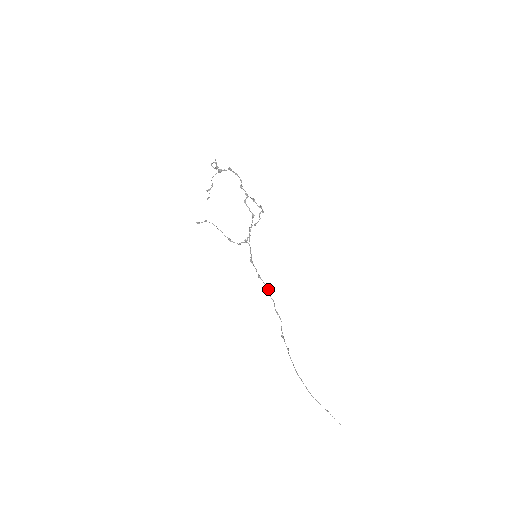
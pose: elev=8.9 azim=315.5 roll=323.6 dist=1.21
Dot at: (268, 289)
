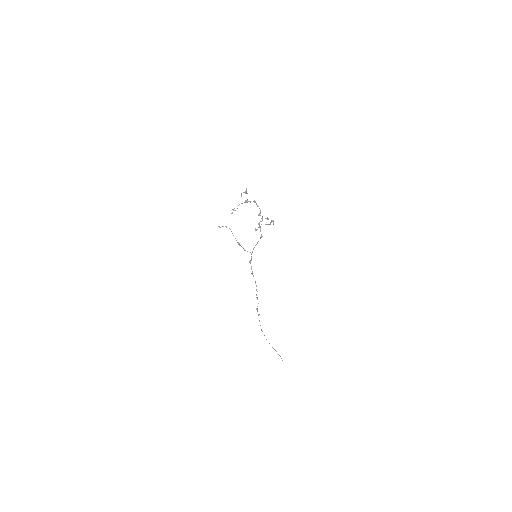
Dot at: occluded
